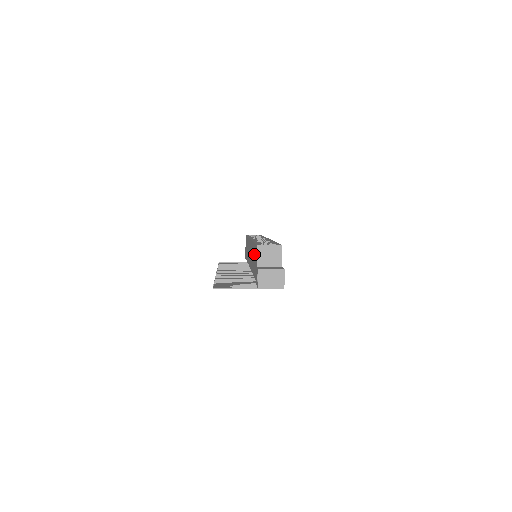
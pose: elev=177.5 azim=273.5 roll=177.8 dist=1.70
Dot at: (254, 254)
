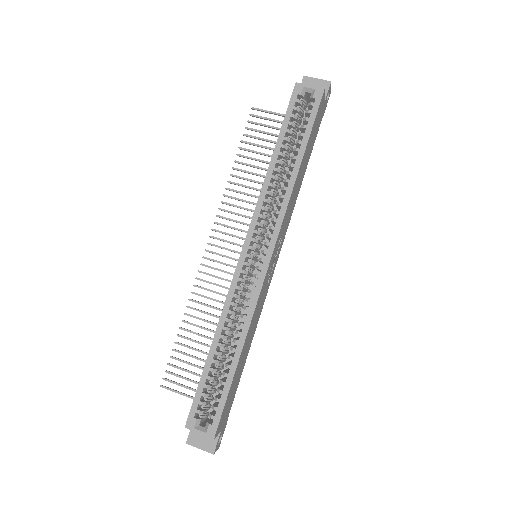
Dot at: occluded
